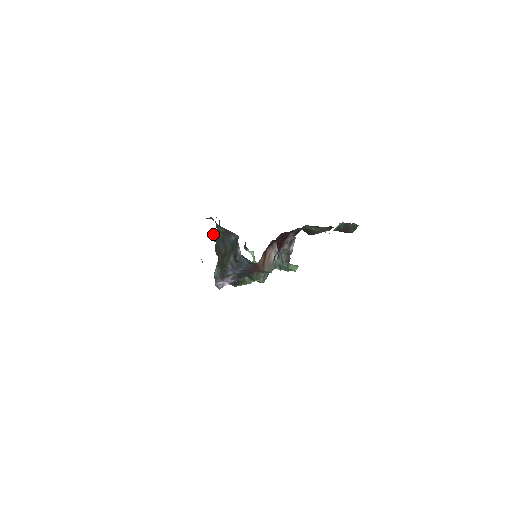
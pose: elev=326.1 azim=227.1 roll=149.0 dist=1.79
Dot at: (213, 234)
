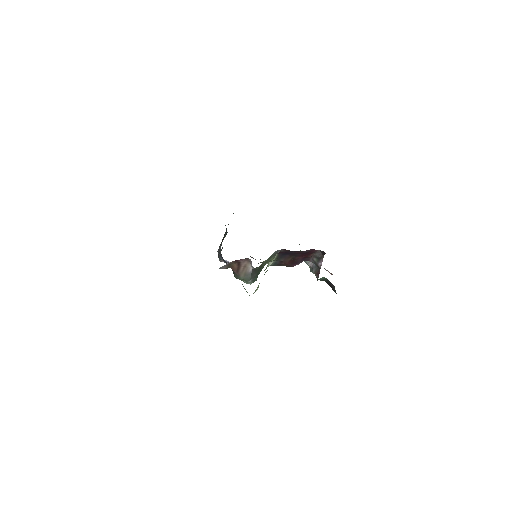
Dot at: occluded
